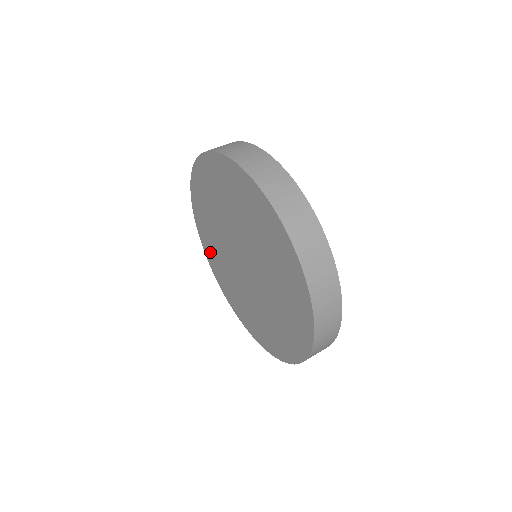
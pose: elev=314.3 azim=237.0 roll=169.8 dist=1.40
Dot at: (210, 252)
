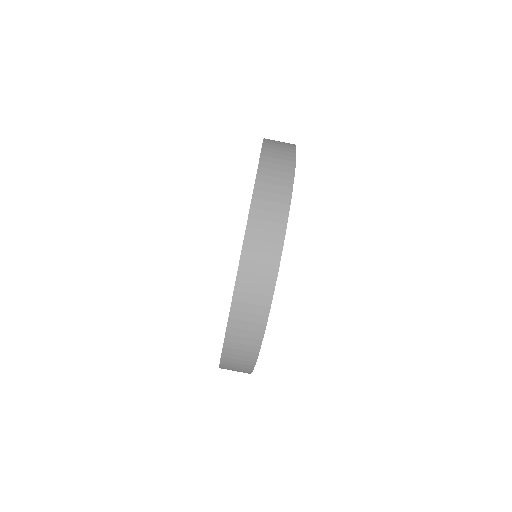
Dot at: occluded
